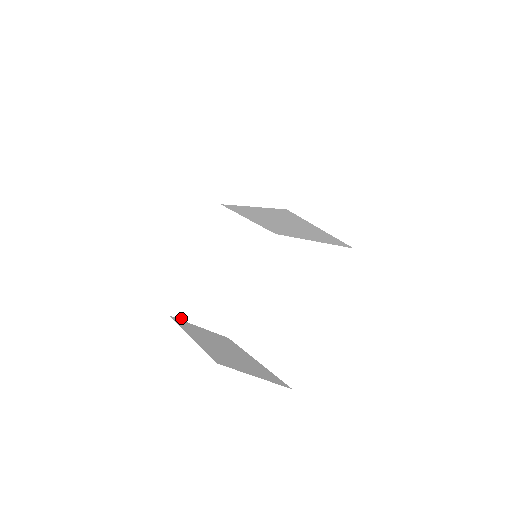
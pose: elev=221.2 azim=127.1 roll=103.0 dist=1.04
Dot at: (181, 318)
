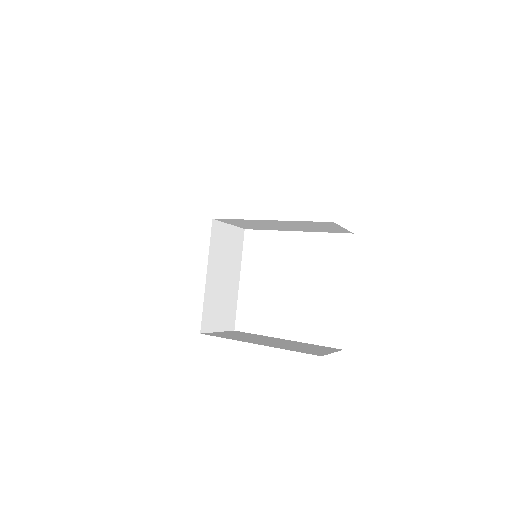
Dot at: (207, 331)
